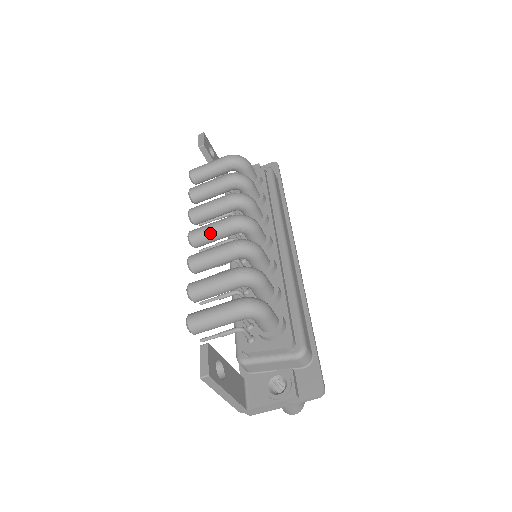
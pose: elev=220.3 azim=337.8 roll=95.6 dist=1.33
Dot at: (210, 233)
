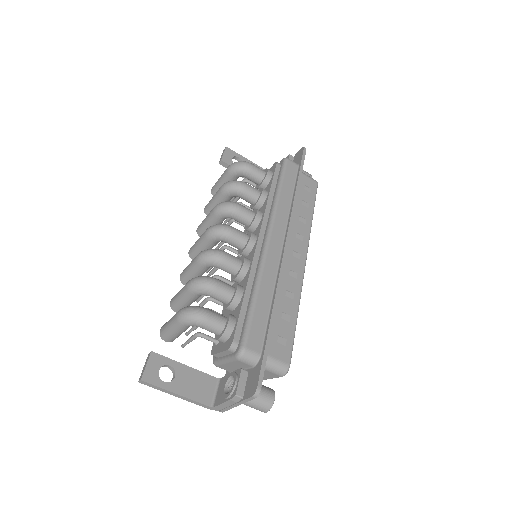
Dot at: (197, 247)
